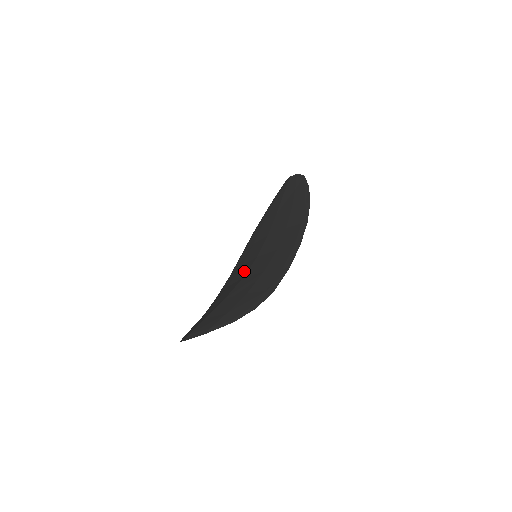
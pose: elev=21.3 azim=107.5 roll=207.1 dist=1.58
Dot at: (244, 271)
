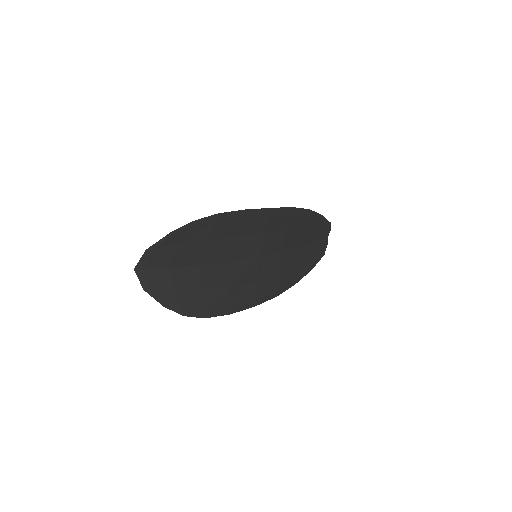
Dot at: (241, 266)
